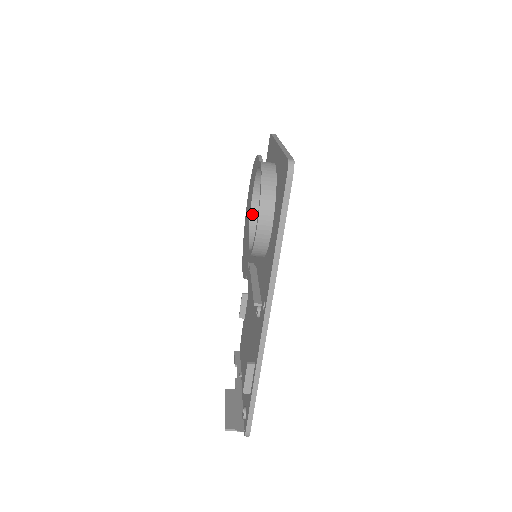
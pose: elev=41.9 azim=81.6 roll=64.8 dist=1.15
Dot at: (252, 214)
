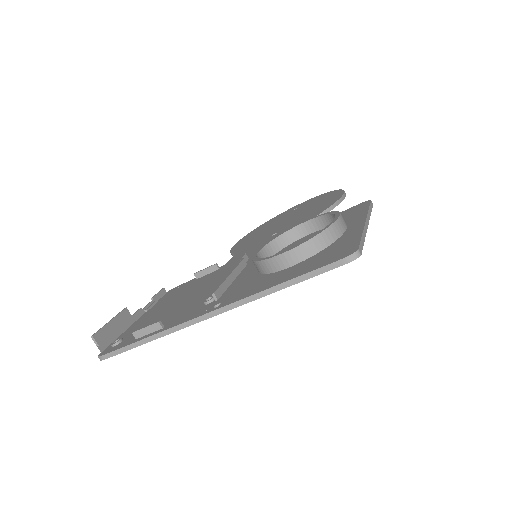
Dot at: (290, 232)
